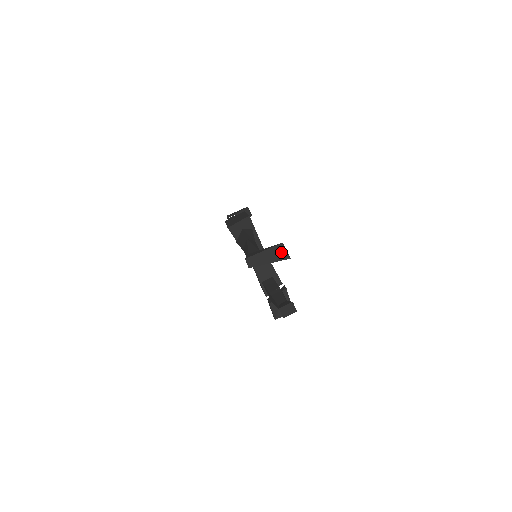
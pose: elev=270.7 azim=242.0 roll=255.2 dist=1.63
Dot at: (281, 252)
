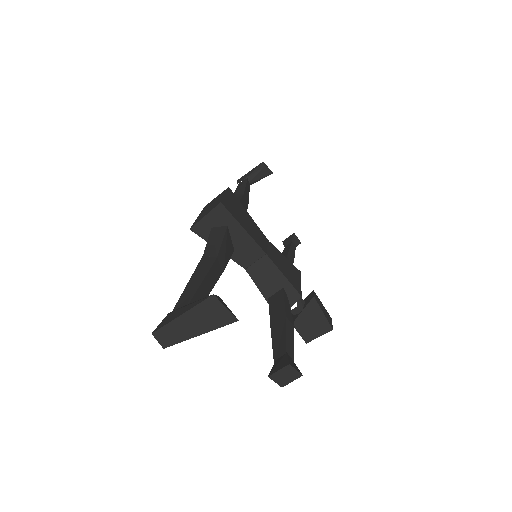
Dot at: (216, 312)
